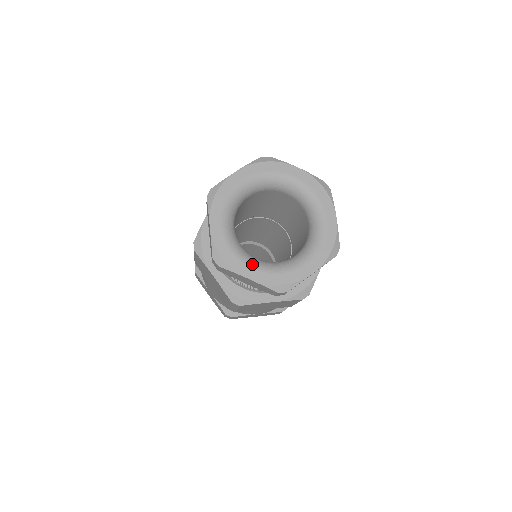
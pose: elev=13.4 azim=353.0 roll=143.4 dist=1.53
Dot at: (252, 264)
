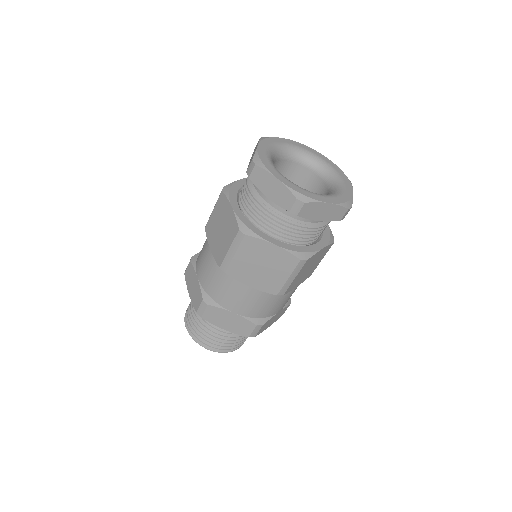
Dot at: (282, 175)
